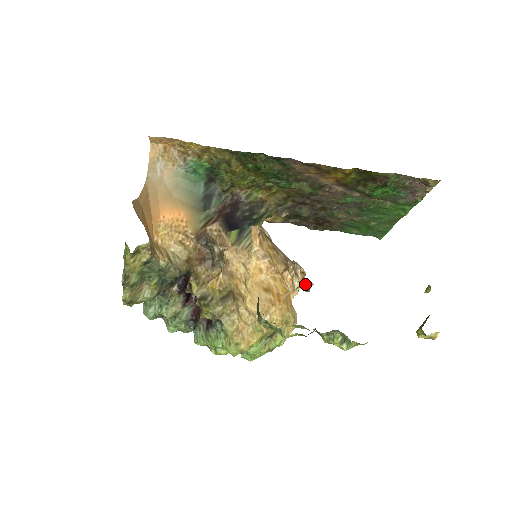
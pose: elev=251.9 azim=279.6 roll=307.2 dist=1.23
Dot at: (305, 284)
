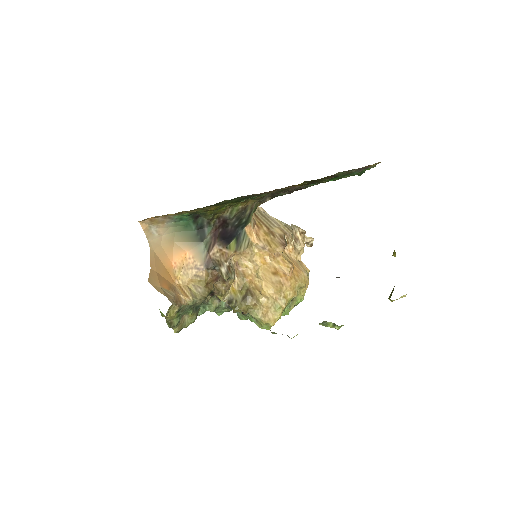
Dot at: (307, 242)
